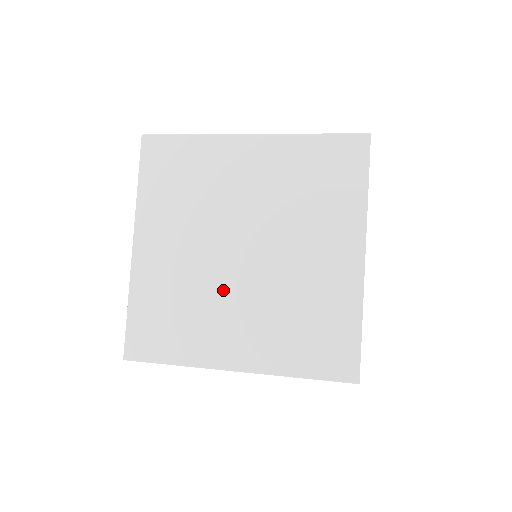
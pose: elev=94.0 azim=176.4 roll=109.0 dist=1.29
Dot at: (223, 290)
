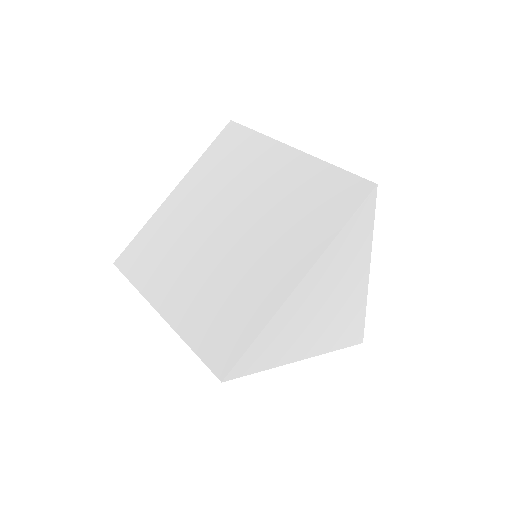
Dot at: (239, 258)
